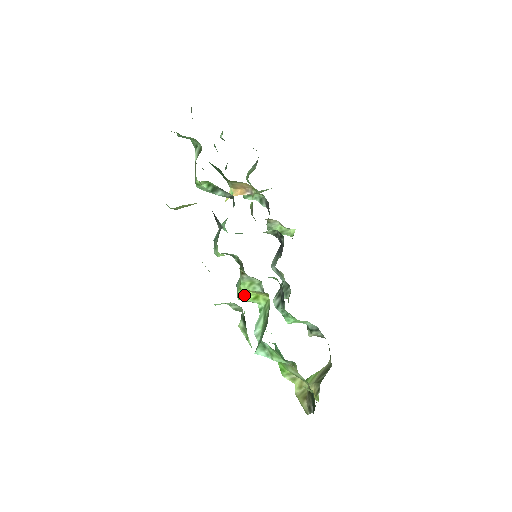
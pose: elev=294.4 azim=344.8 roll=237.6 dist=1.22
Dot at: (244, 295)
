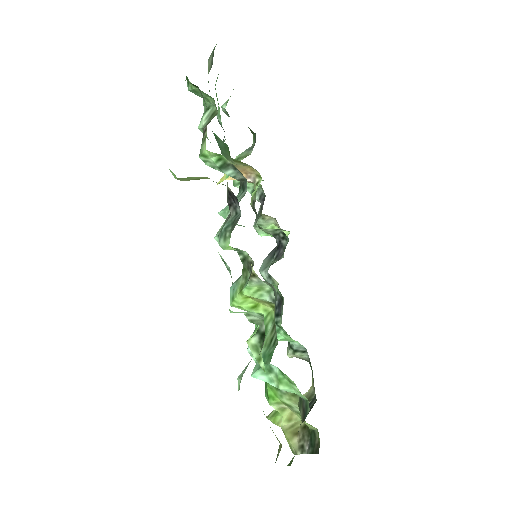
Dot at: (242, 302)
